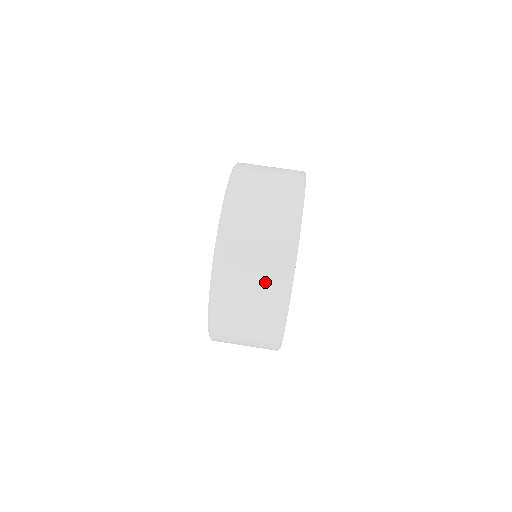
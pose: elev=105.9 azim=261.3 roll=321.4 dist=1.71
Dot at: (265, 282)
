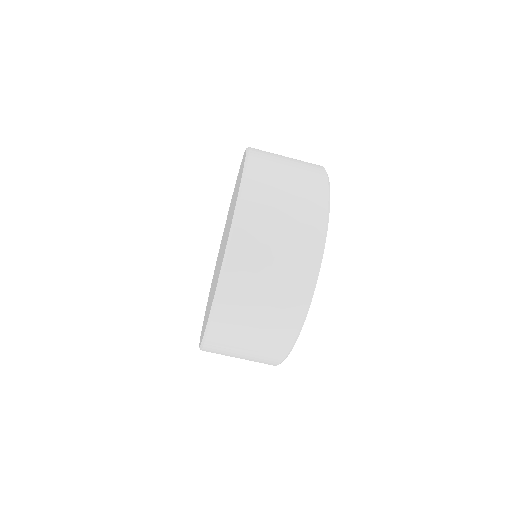
Dot at: (293, 248)
